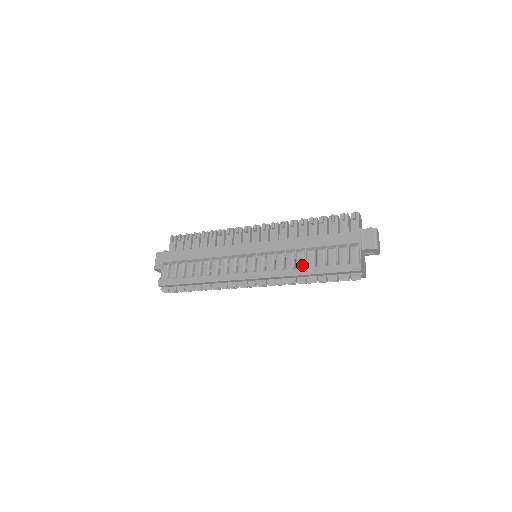
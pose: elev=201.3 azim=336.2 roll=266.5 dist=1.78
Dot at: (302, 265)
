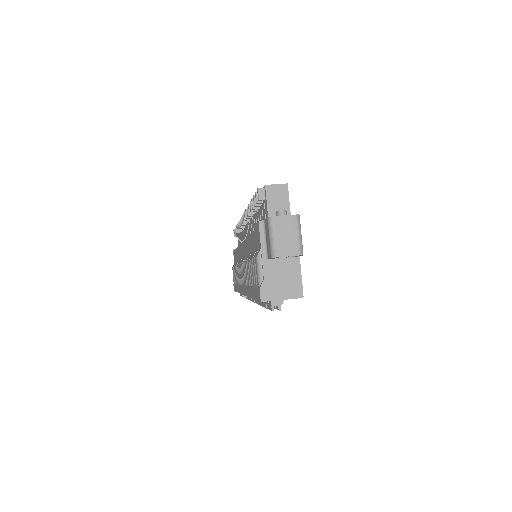
Dot at: (249, 282)
